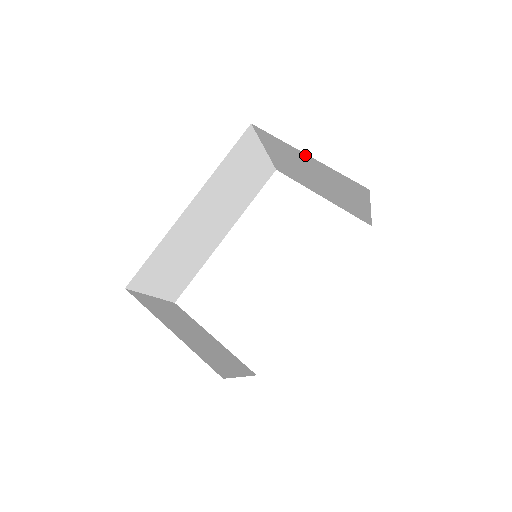
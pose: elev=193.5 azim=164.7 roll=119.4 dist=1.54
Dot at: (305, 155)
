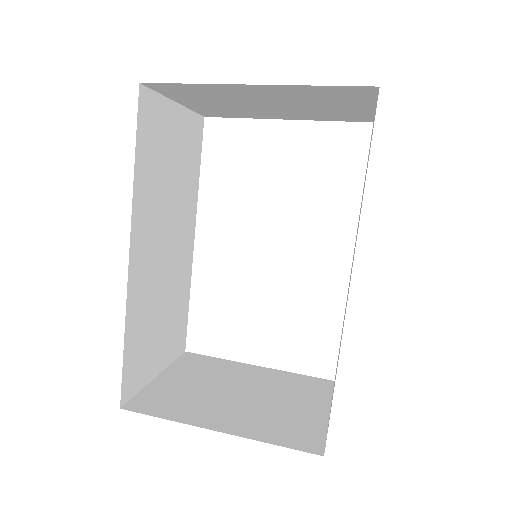
Dot at: (248, 86)
